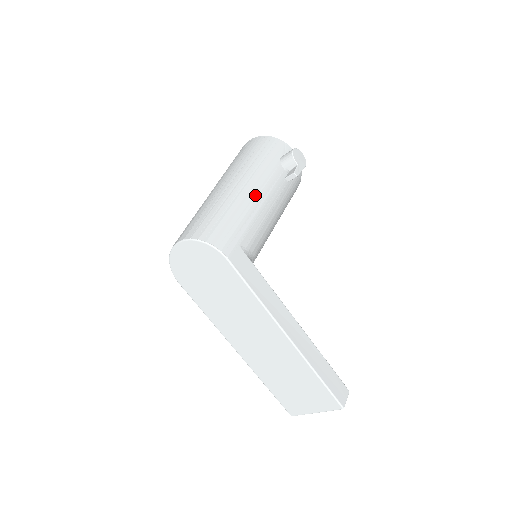
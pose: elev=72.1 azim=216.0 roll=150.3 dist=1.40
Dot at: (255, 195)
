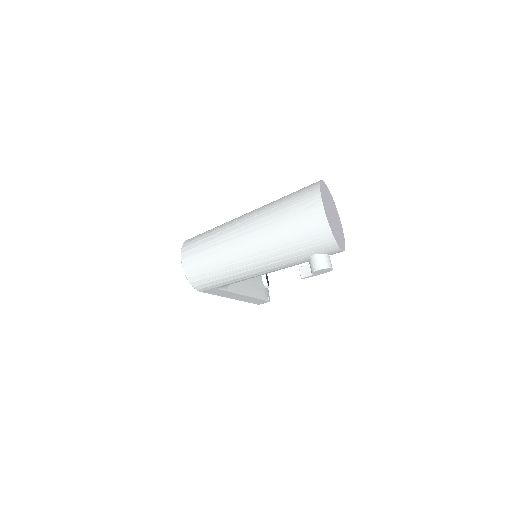
Dot at: (254, 272)
